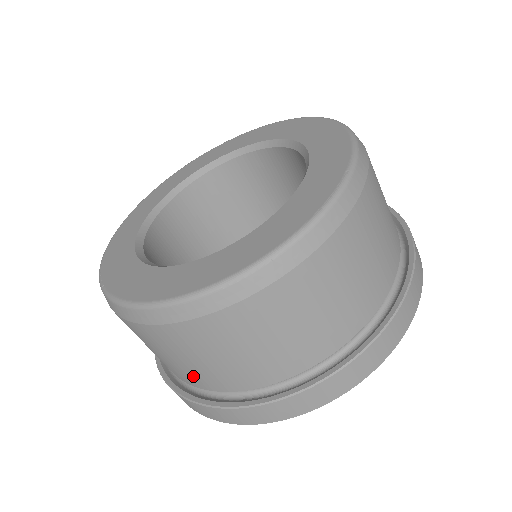
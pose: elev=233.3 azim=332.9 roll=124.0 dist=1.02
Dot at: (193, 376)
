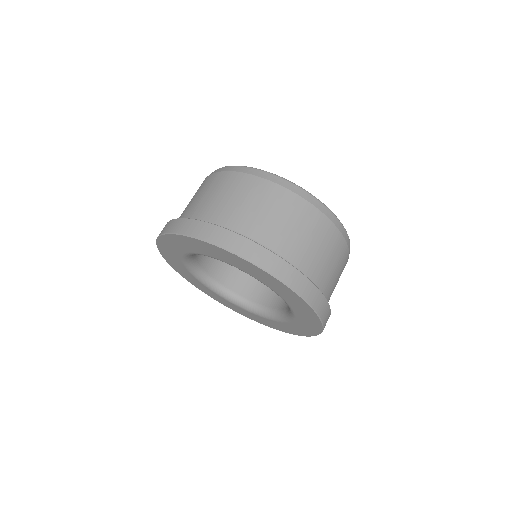
Dot at: (233, 215)
